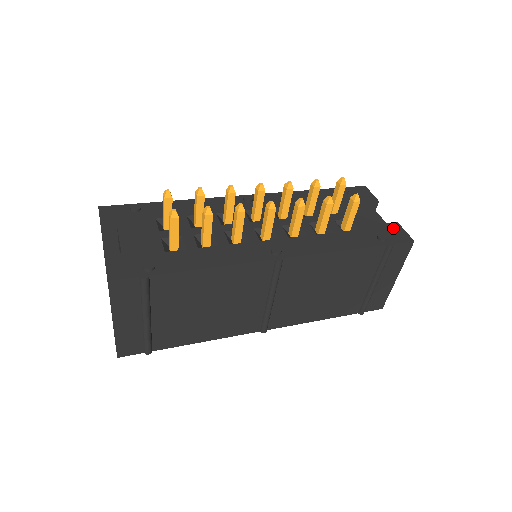
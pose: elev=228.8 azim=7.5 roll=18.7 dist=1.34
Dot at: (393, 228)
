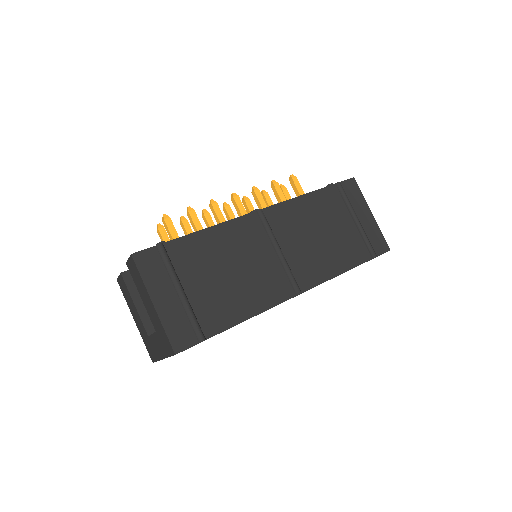
Dot at: occluded
